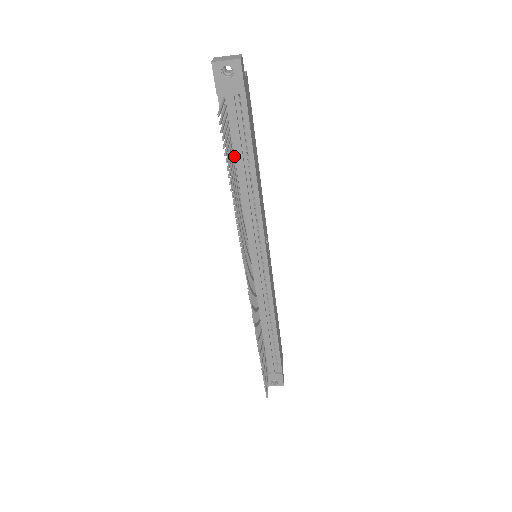
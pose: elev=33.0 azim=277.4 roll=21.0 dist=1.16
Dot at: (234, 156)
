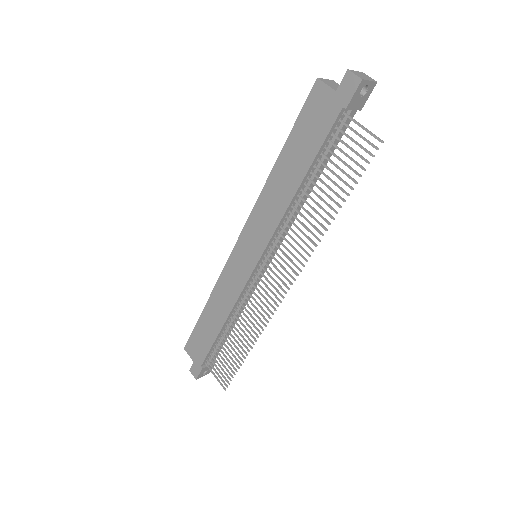
Dot at: (315, 166)
